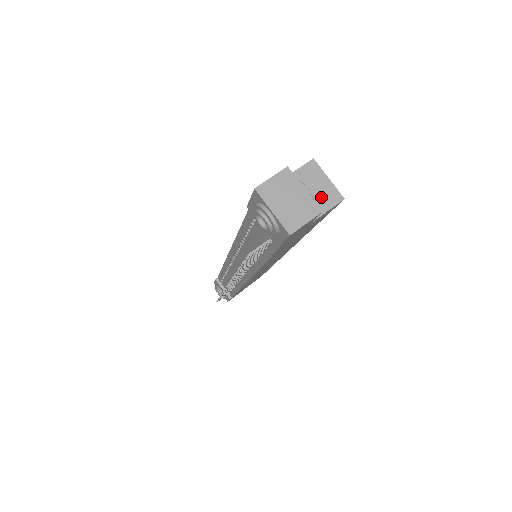
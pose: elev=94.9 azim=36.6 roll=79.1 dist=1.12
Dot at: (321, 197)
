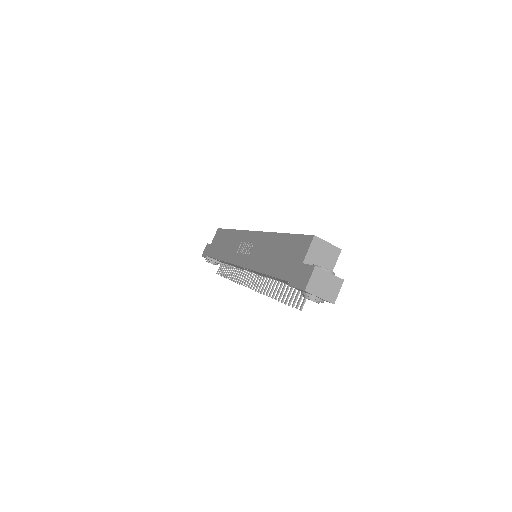
Dot at: (329, 257)
